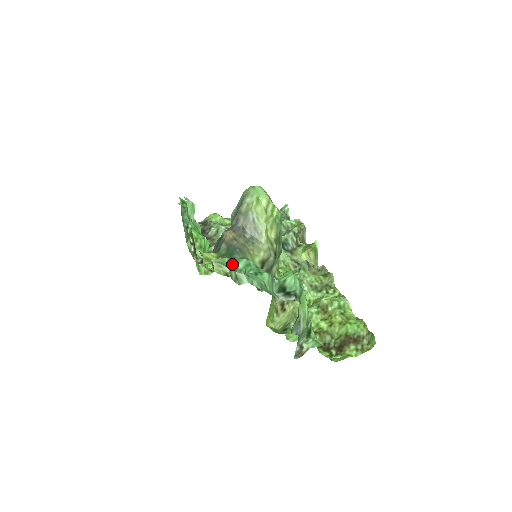
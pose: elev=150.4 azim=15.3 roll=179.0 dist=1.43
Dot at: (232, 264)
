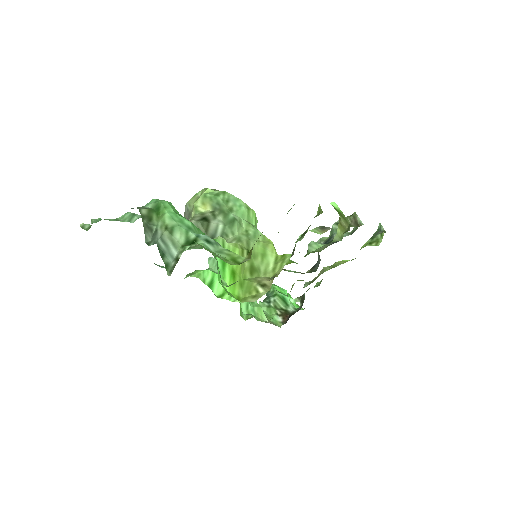
Dot at: occluded
